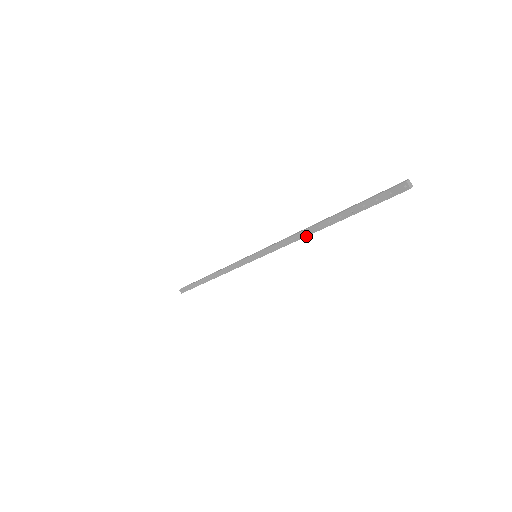
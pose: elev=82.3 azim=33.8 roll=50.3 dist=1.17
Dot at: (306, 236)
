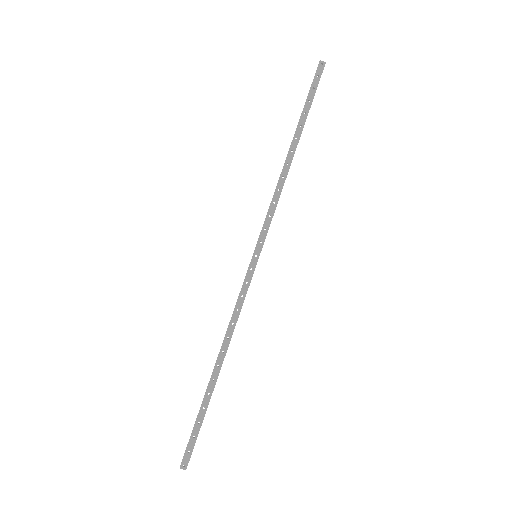
Dot at: occluded
